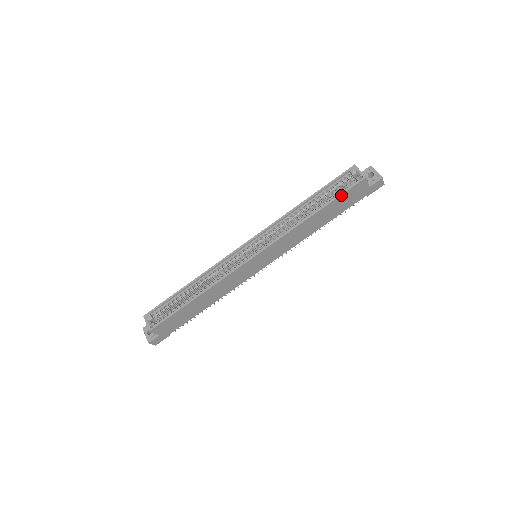
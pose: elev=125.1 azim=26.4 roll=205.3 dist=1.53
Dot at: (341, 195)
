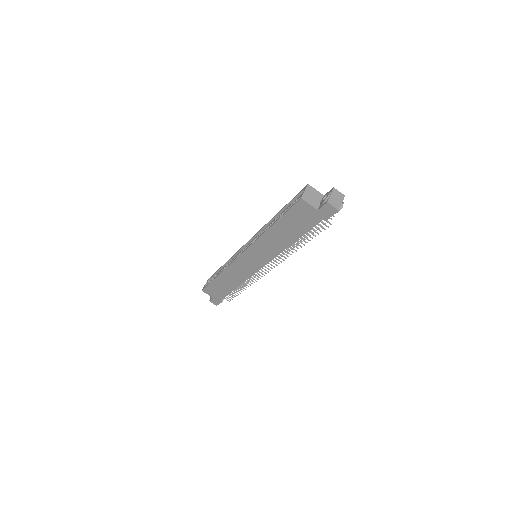
Dot at: (286, 213)
